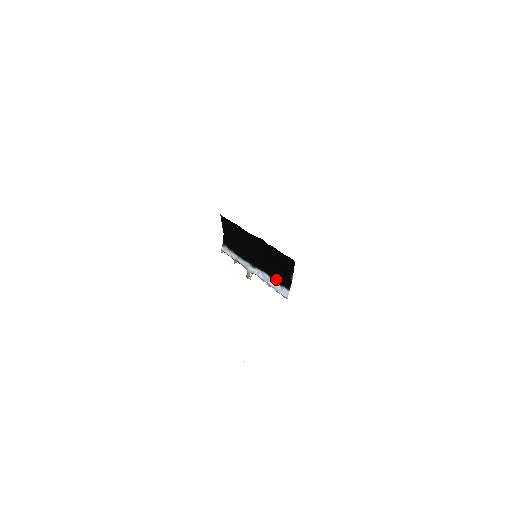
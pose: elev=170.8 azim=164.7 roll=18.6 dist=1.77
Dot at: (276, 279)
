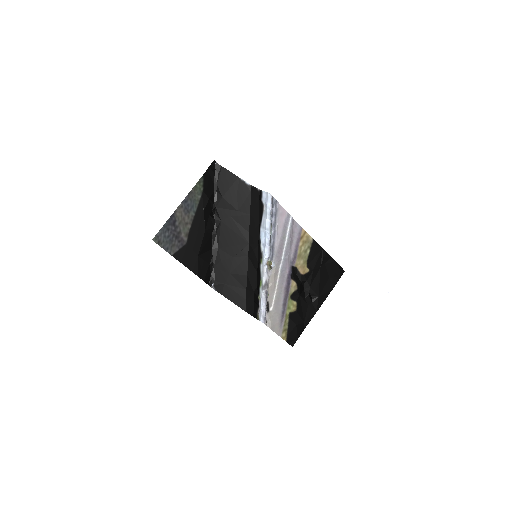
Dot at: (260, 214)
